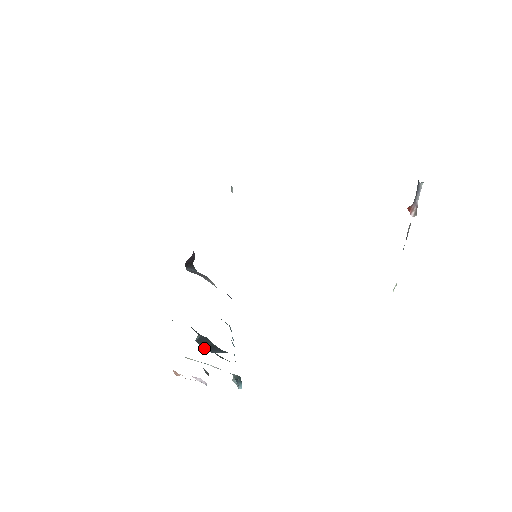
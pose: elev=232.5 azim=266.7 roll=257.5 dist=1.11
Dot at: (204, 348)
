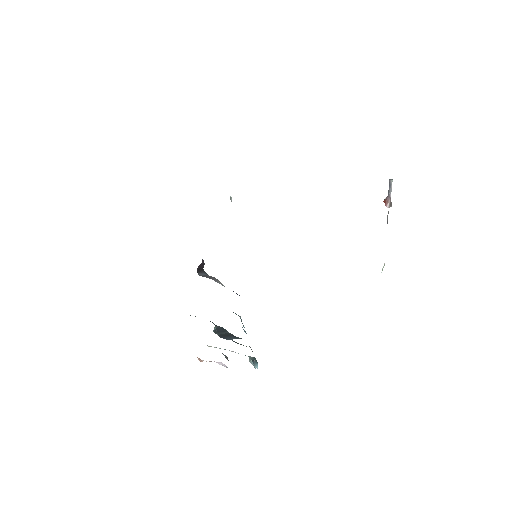
Dot at: (221, 337)
